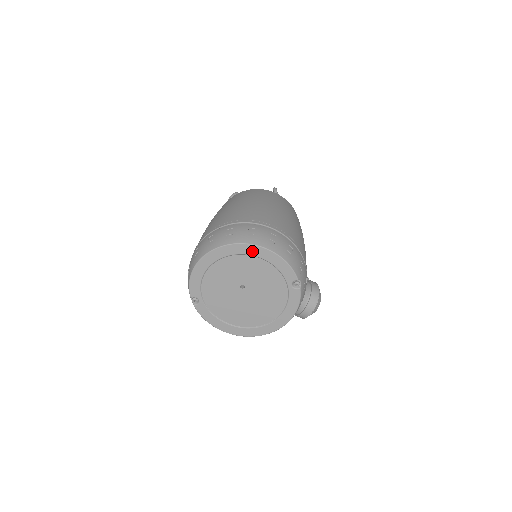
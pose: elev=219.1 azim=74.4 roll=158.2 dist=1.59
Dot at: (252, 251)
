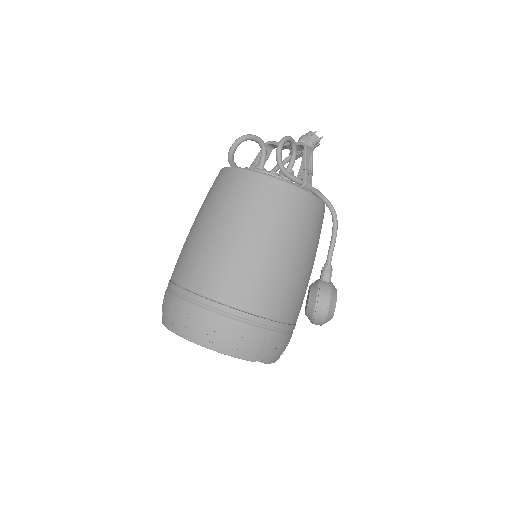
Dot at: occluded
